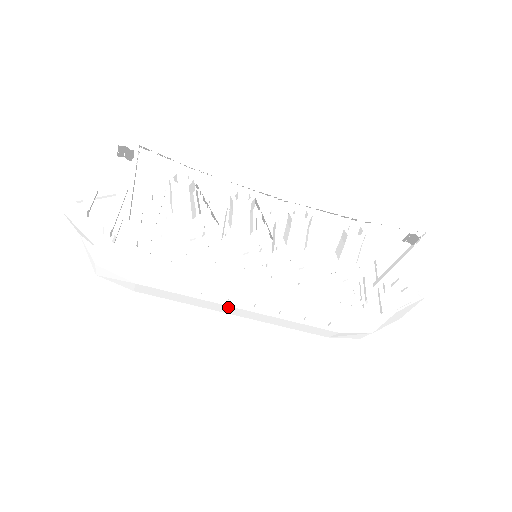
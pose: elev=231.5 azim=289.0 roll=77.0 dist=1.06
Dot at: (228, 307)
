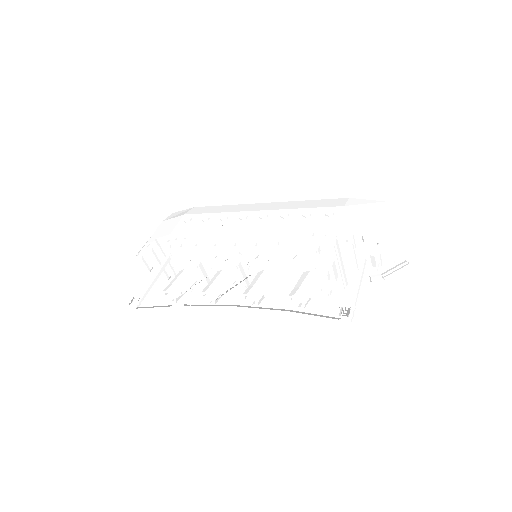
Dot at: occluded
